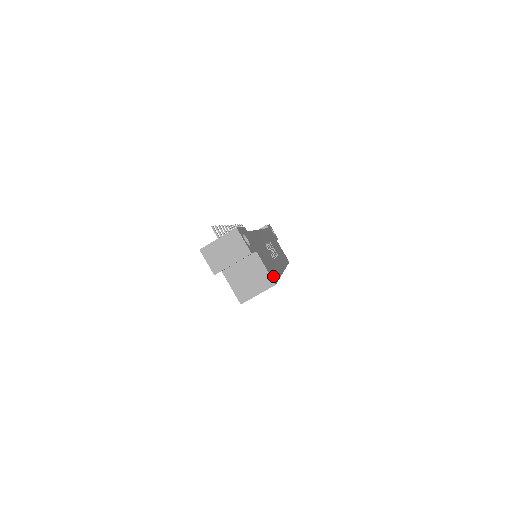
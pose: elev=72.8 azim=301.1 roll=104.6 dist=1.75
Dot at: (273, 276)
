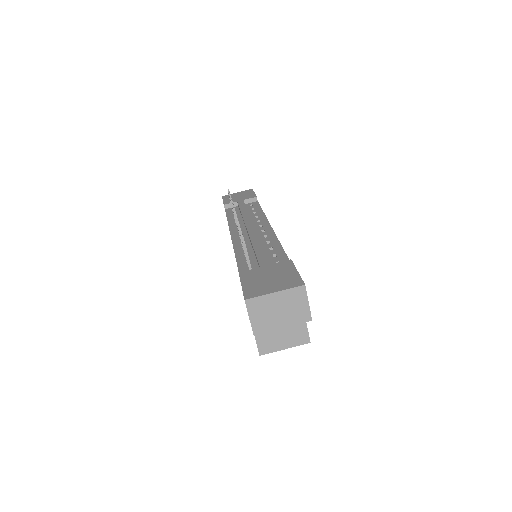
Dot at: occluded
